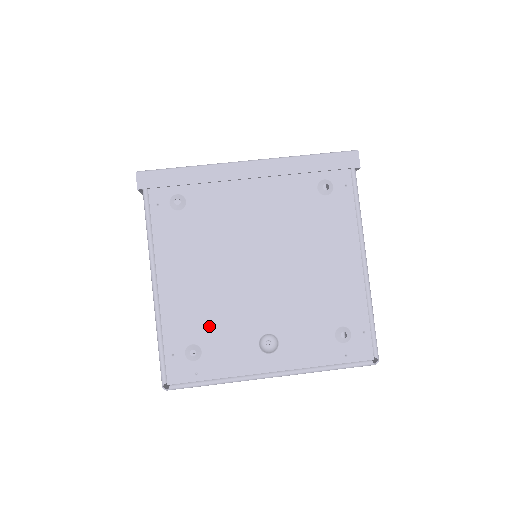
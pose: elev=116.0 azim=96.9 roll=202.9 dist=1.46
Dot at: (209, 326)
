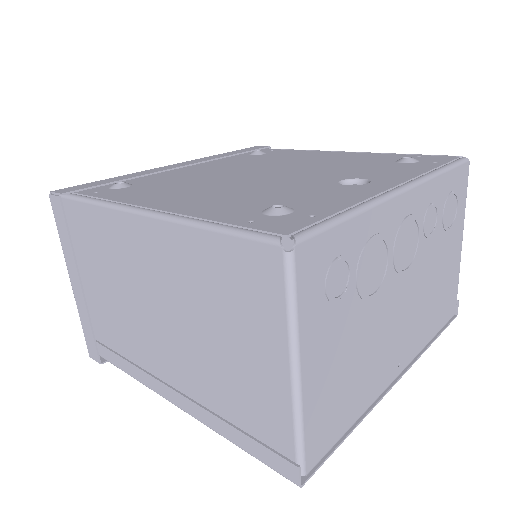
Dot at: (266, 199)
